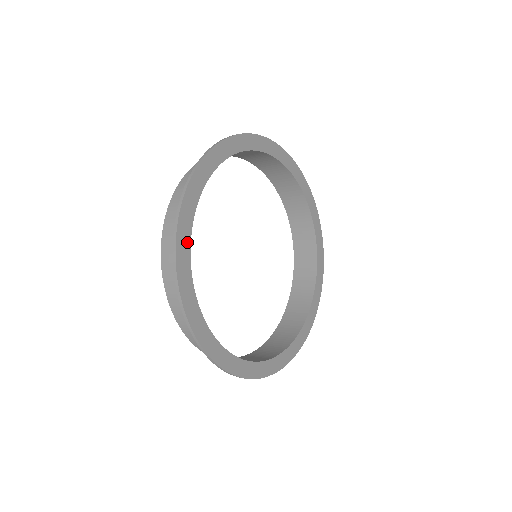
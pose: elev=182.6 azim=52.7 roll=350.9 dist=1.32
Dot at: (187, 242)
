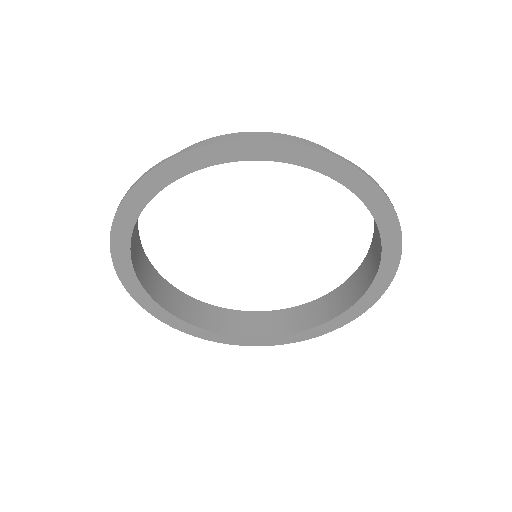
Dot at: (170, 316)
